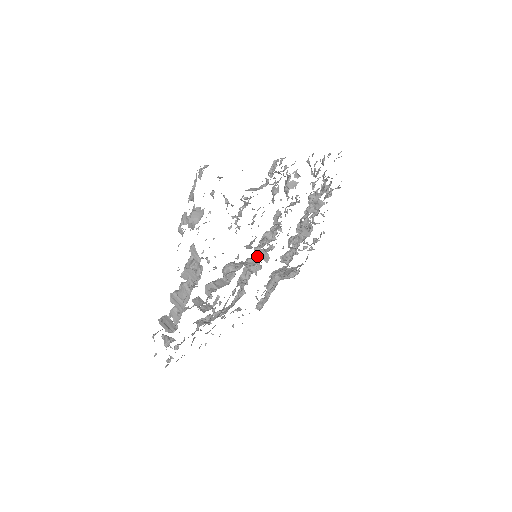
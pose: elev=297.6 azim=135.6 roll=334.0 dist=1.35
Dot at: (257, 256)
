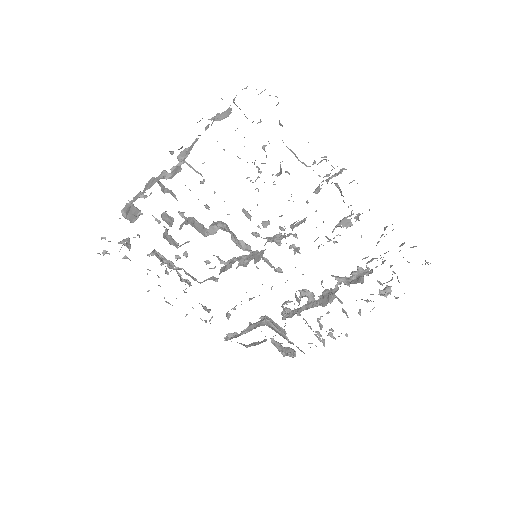
Dot at: (255, 254)
